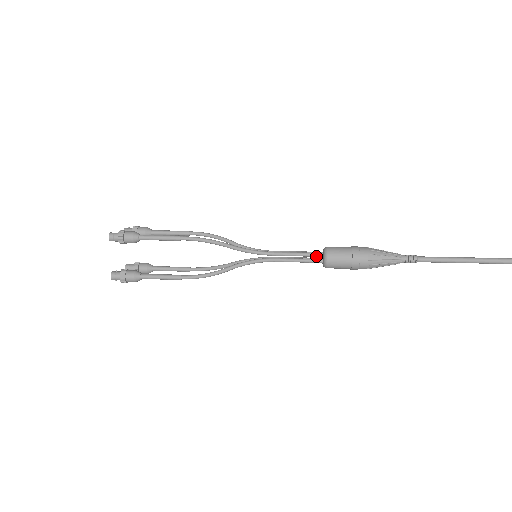
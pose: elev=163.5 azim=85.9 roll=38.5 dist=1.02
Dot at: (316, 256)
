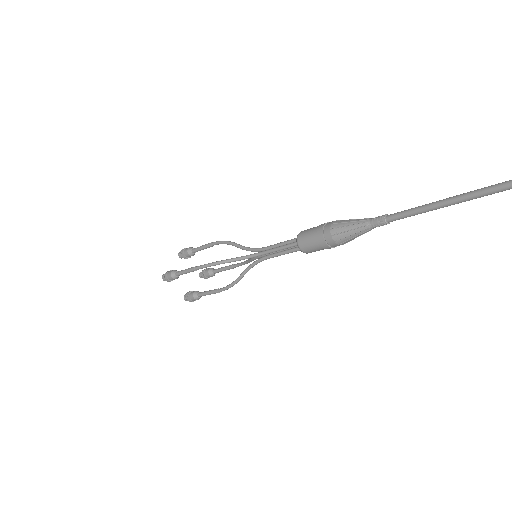
Dot at: (295, 240)
